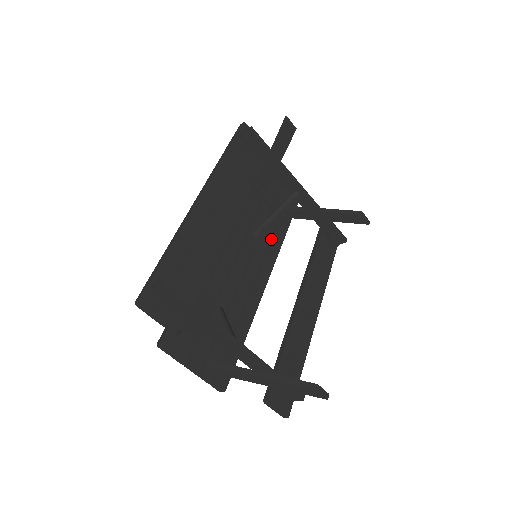
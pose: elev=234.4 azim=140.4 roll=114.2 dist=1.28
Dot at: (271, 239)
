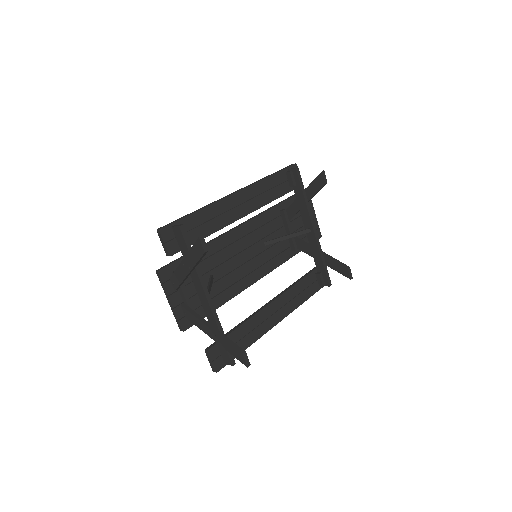
Dot at: (276, 255)
